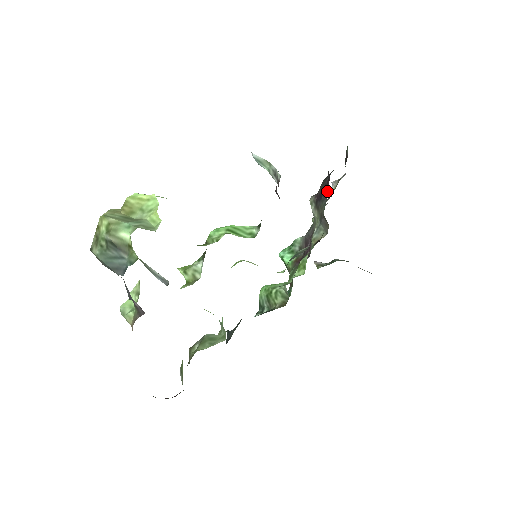
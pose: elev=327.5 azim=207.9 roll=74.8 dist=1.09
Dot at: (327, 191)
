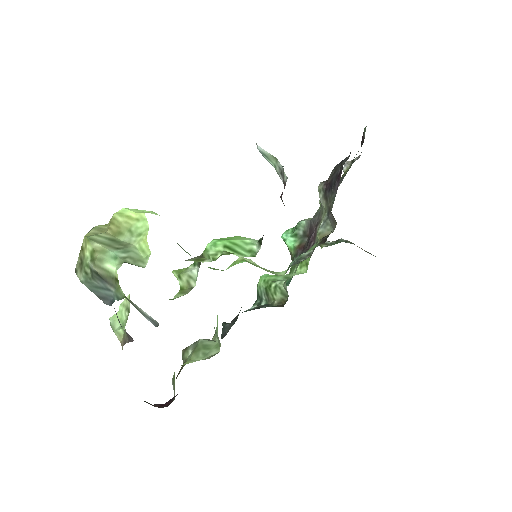
Dot at: (338, 184)
